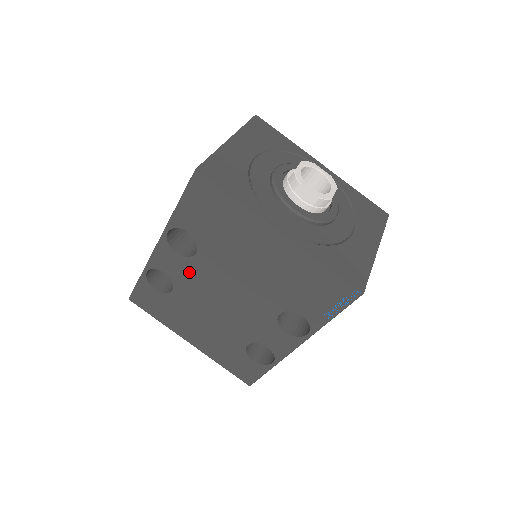
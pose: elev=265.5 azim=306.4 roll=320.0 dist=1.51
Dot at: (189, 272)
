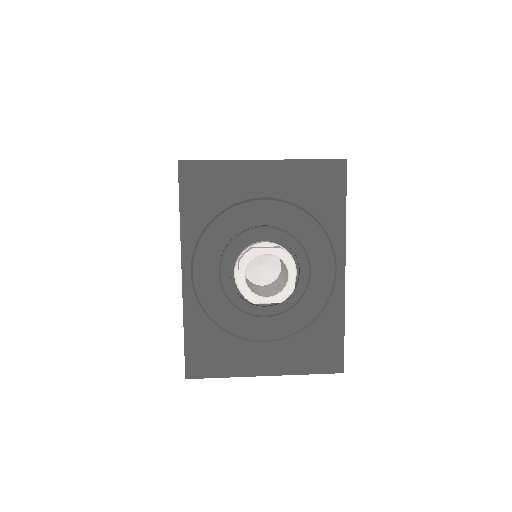
Dot at: occluded
